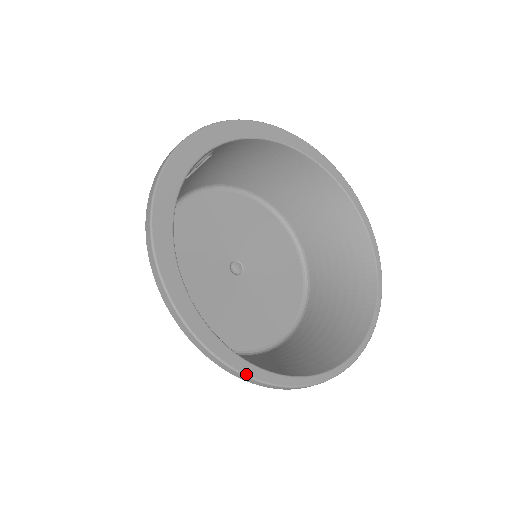
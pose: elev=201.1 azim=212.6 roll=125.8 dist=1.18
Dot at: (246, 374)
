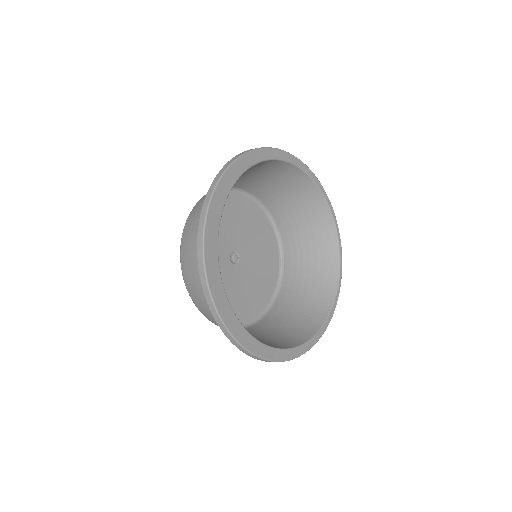
Dot at: occluded
